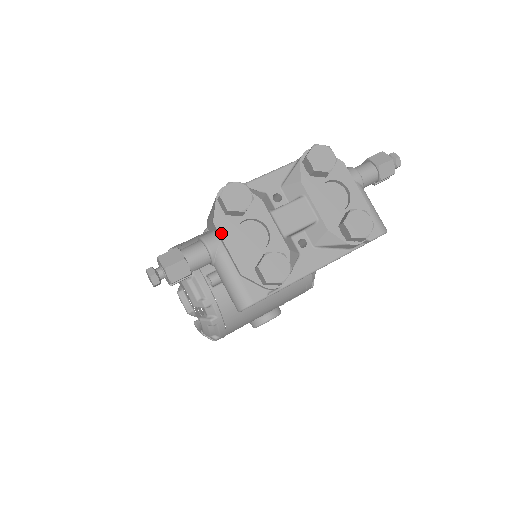
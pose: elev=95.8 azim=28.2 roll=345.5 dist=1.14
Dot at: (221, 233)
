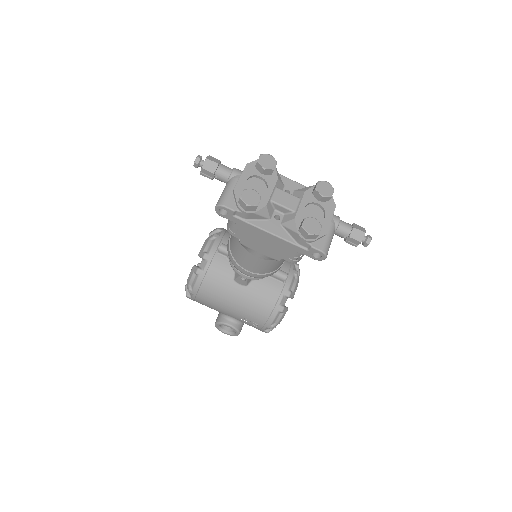
Dot at: (245, 170)
